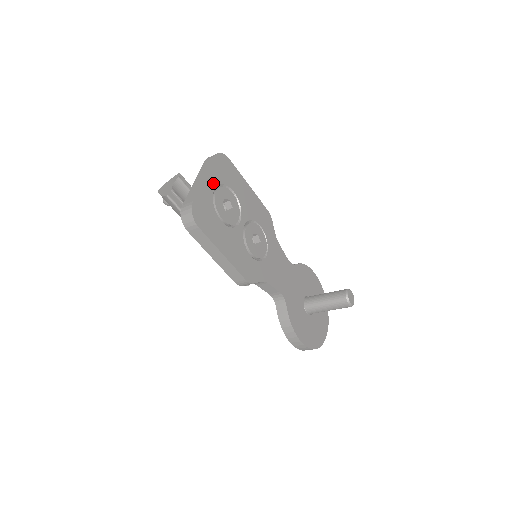
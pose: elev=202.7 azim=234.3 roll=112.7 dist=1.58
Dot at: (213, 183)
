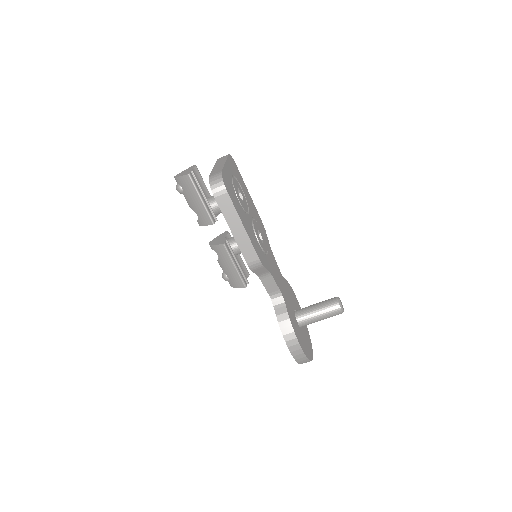
Dot at: (230, 171)
